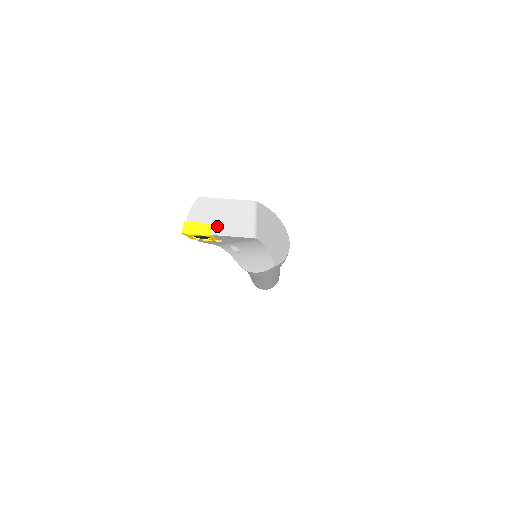
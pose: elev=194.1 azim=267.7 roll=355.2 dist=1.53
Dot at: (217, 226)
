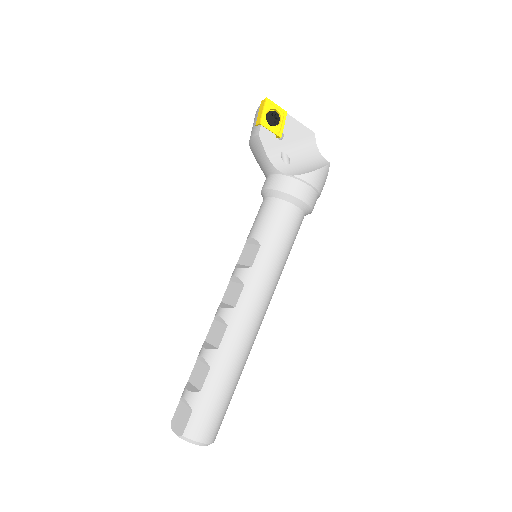
Dot at: occluded
